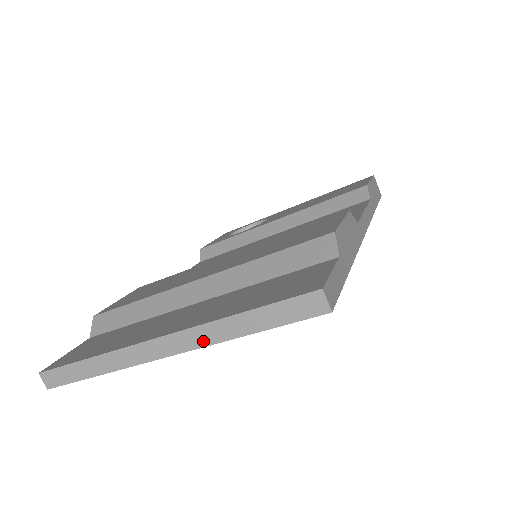
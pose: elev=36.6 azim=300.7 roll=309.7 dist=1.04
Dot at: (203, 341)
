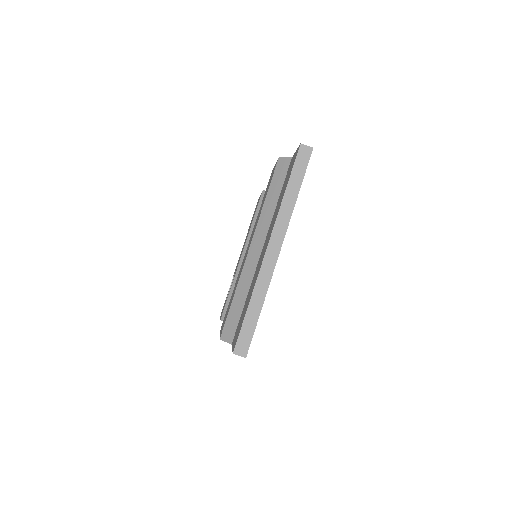
Dot at: (286, 222)
